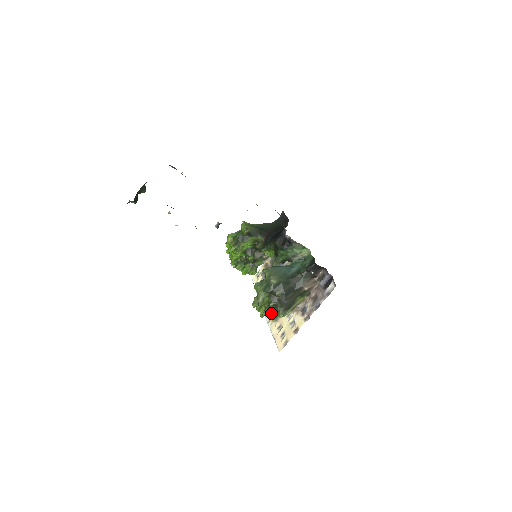
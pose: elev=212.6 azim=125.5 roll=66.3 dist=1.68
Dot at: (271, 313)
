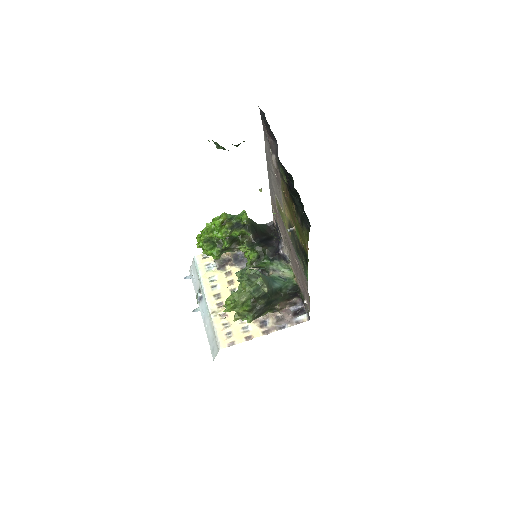
Dot at: (240, 313)
